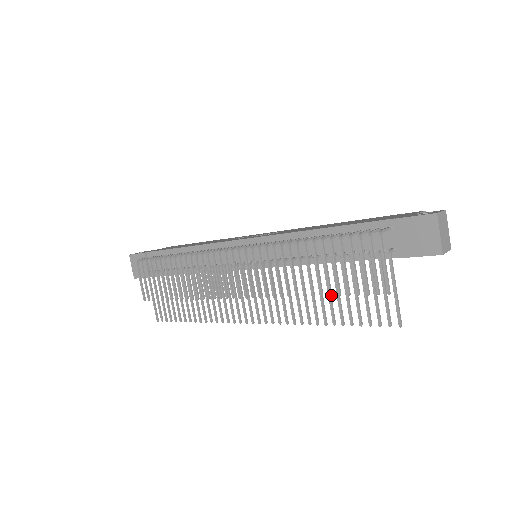
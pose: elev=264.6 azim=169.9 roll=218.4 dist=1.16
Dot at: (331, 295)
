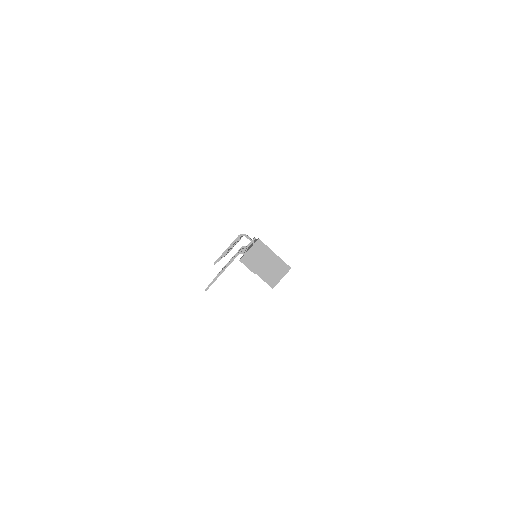
Dot at: occluded
